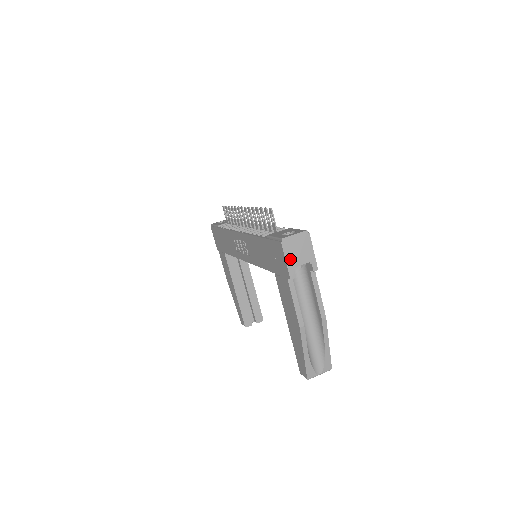
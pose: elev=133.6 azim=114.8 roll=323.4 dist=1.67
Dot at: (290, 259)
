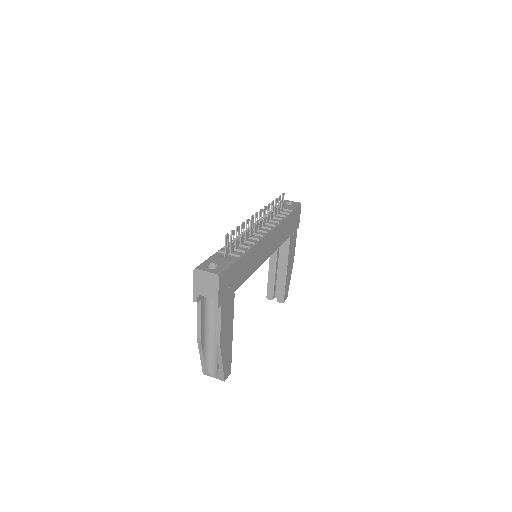
Dot at: (197, 287)
